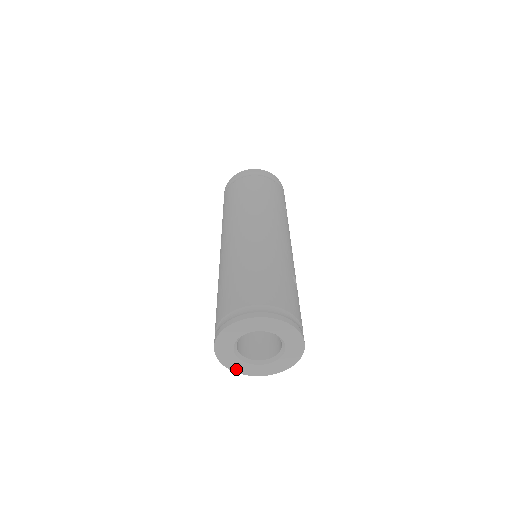
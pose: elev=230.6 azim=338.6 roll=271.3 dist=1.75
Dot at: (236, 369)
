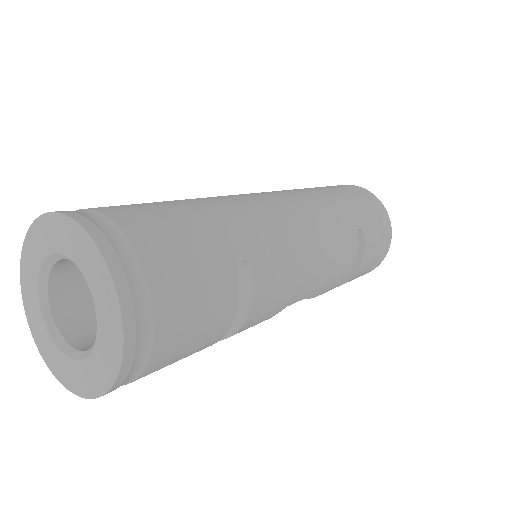
Dot at: (40, 344)
